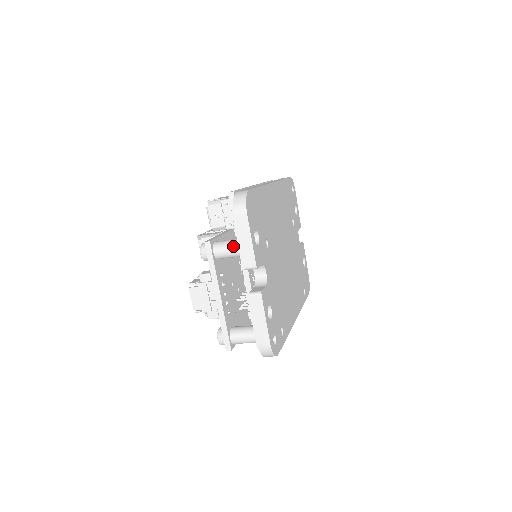
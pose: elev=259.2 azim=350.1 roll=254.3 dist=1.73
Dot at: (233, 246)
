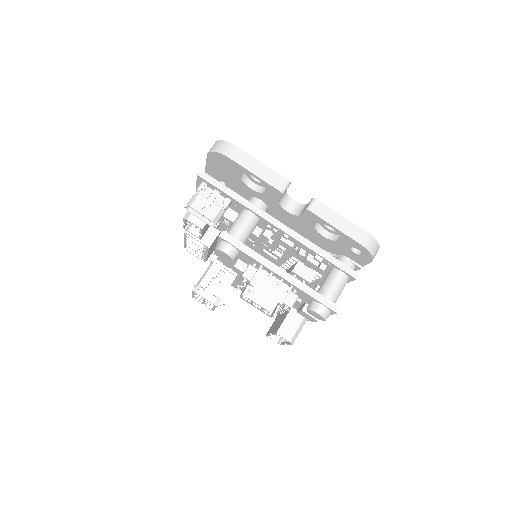
Dot at: (245, 216)
